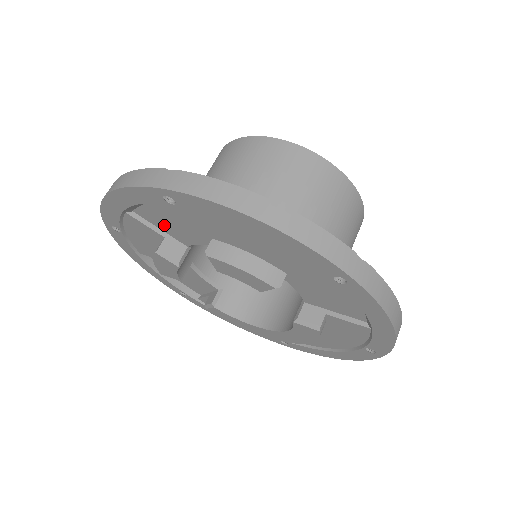
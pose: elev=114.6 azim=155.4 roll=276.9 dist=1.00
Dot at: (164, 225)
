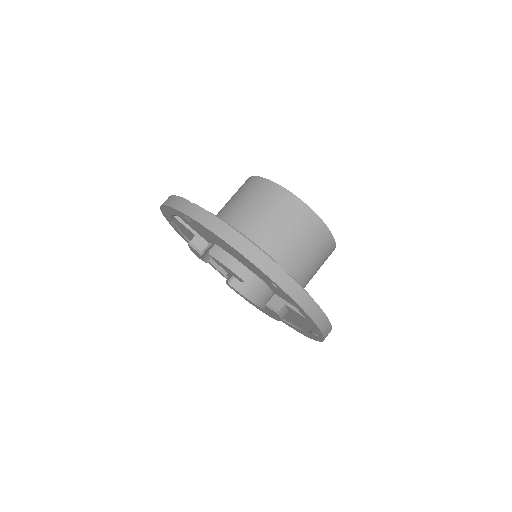
Dot at: (194, 228)
